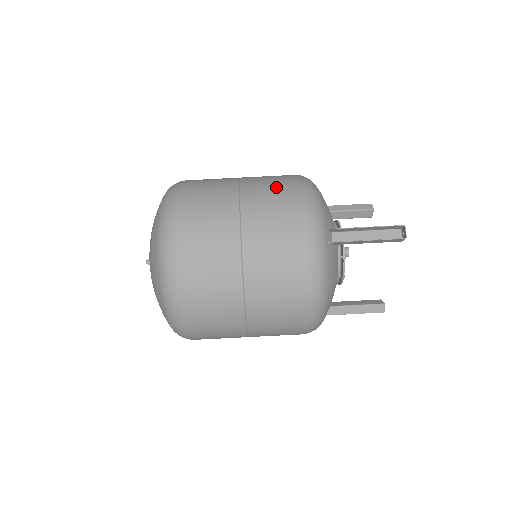
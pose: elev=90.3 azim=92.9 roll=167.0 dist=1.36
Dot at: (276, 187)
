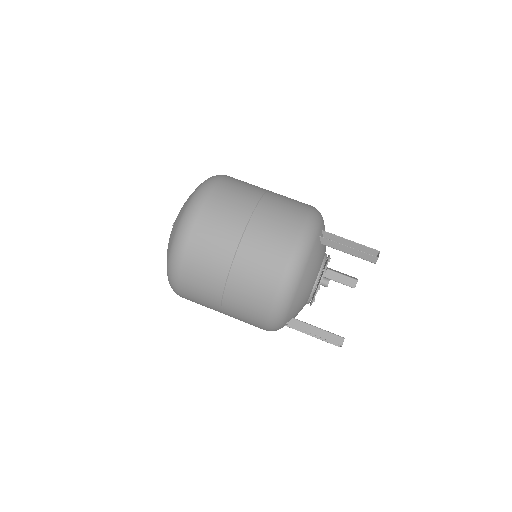
Dot at: occluded
